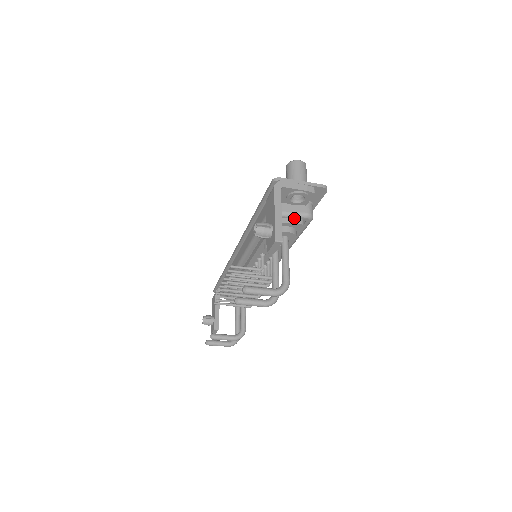
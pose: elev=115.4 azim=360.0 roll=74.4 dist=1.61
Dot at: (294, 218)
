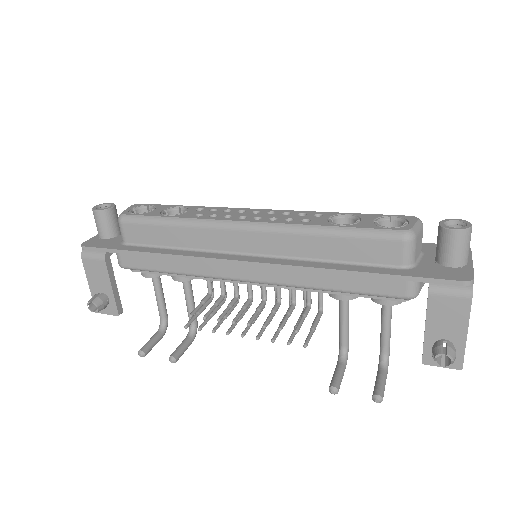
Dot at: occluded
